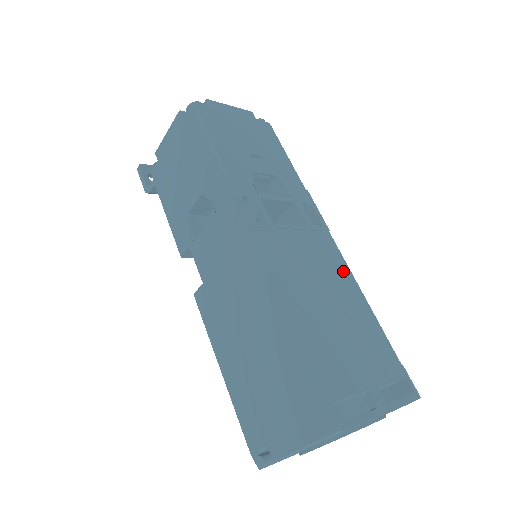
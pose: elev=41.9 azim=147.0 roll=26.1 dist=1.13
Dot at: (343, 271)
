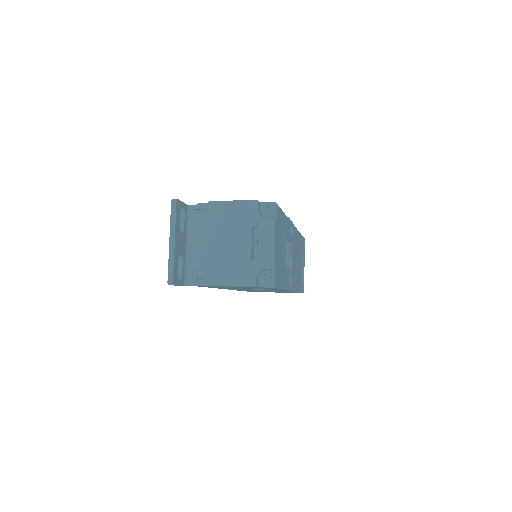
Dot at: (296, 235)
